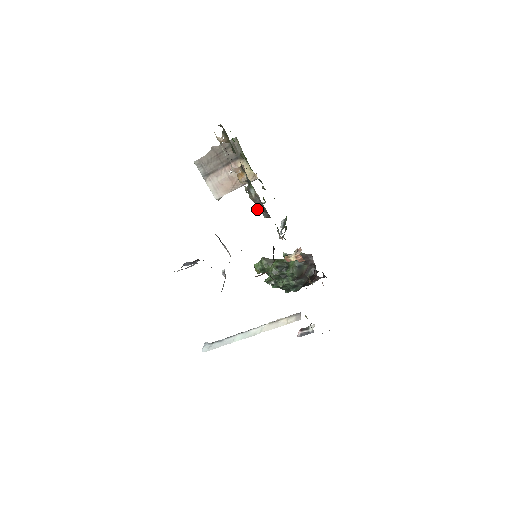
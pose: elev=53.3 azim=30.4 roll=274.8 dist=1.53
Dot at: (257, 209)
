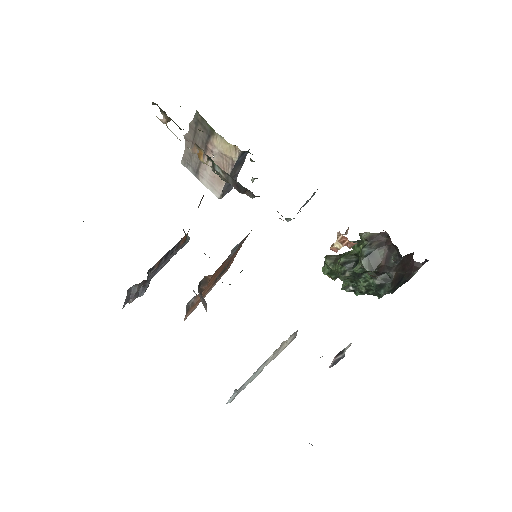
Dot at: occluded
